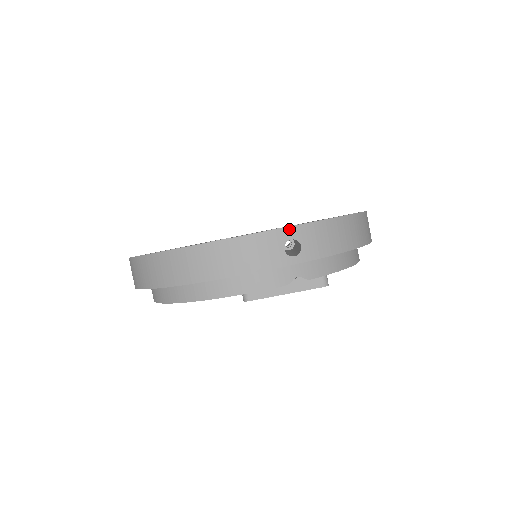
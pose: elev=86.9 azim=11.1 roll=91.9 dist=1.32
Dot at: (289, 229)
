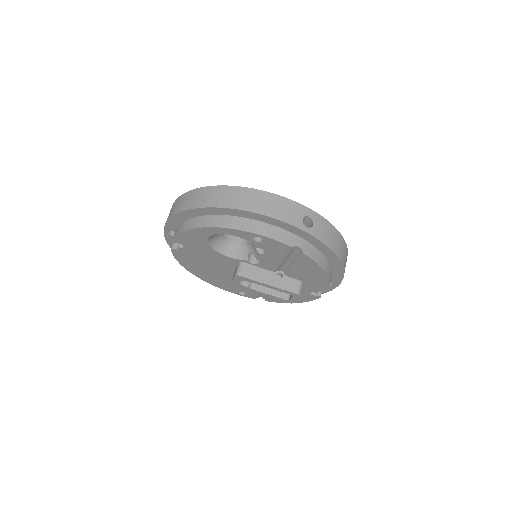
Dot at: (310, 211)
